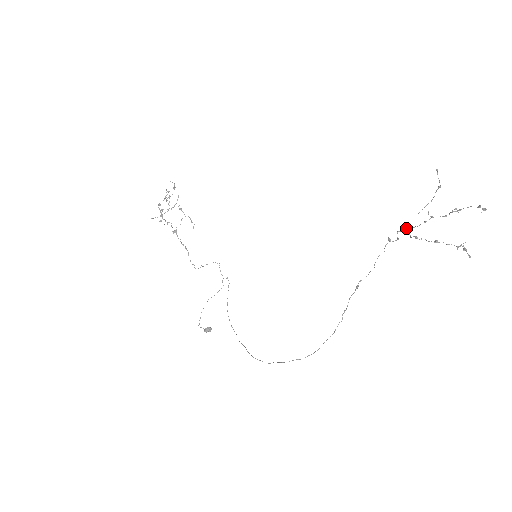
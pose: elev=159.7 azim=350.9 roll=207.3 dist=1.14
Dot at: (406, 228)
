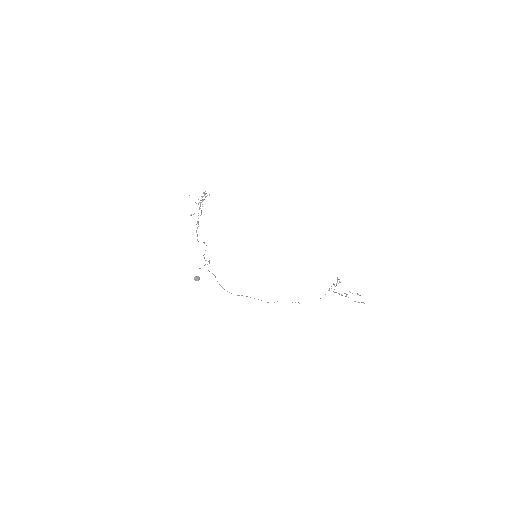
Dot at: (329, 288)
